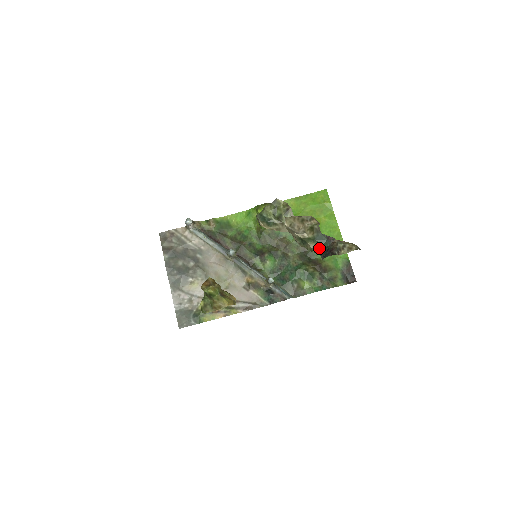
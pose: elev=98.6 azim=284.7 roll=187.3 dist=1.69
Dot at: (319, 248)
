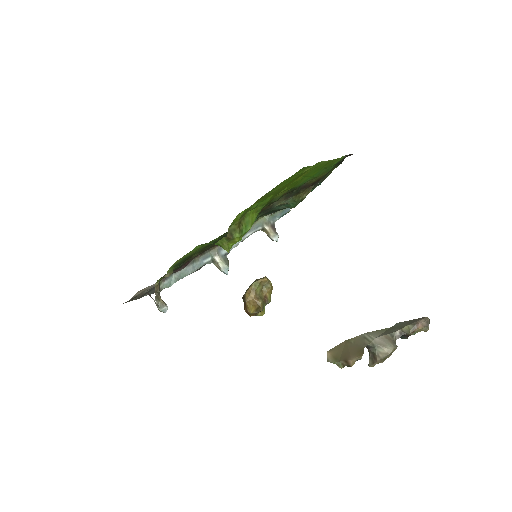
Dot at: occluded
